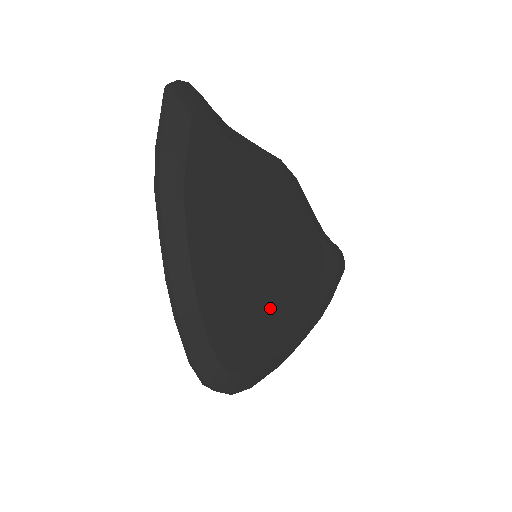
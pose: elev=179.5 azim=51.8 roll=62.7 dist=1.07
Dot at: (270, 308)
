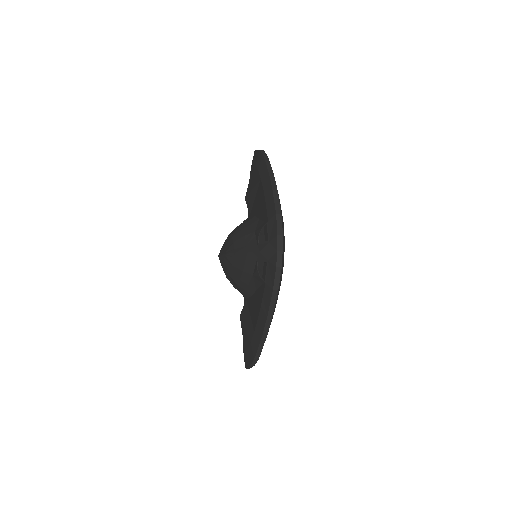
Dot at: occluded
